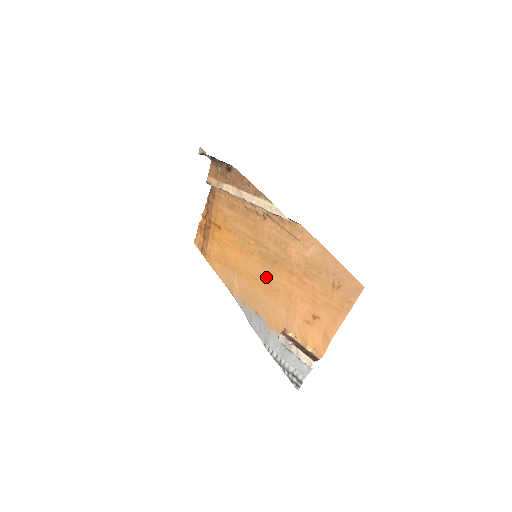
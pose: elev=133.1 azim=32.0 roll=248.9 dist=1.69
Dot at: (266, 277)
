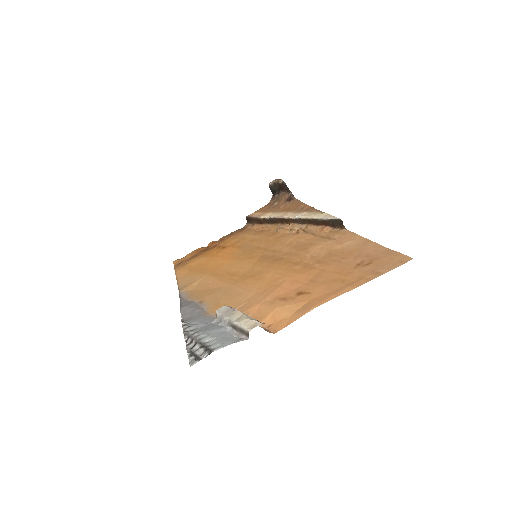
Dot at: (252, 271)
